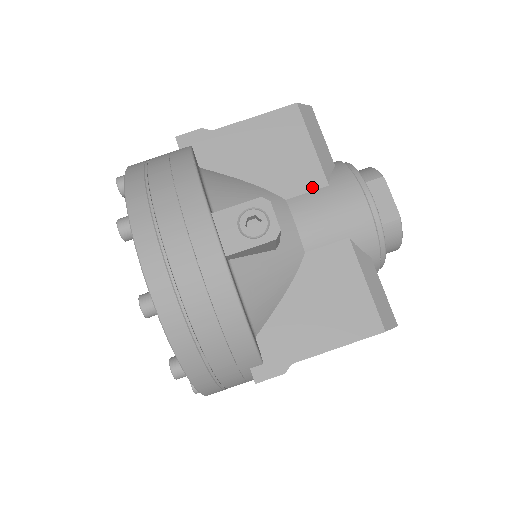
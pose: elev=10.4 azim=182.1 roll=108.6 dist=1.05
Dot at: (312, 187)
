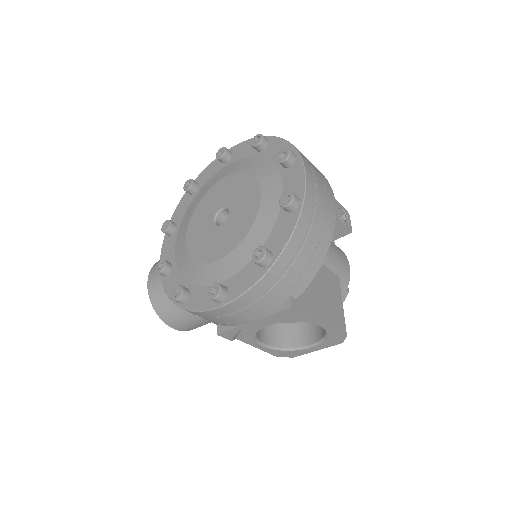
Dot at: occluded
